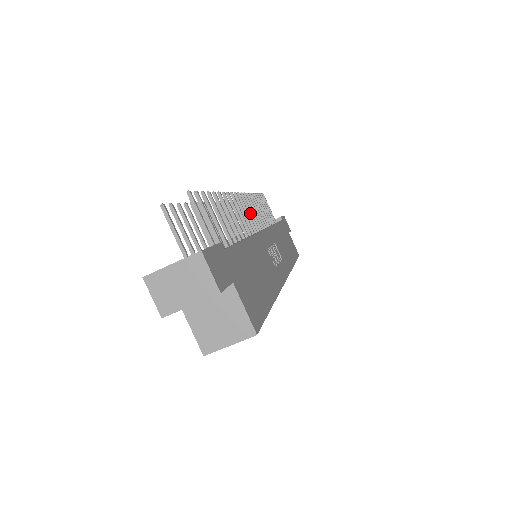
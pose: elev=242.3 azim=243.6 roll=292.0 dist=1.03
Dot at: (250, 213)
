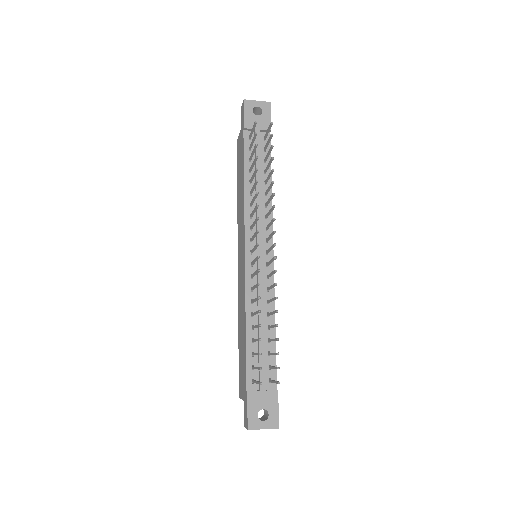
Dot at: (270, 237)
